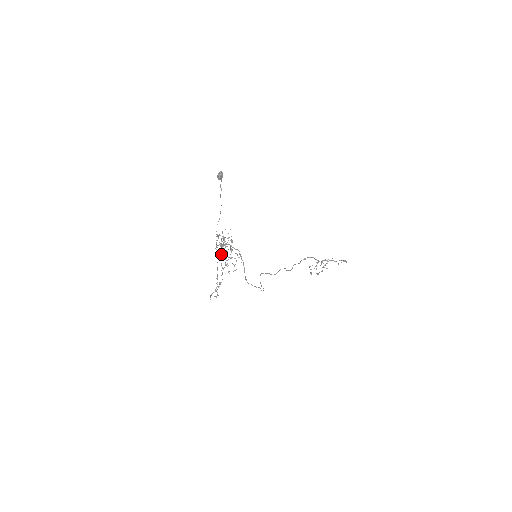
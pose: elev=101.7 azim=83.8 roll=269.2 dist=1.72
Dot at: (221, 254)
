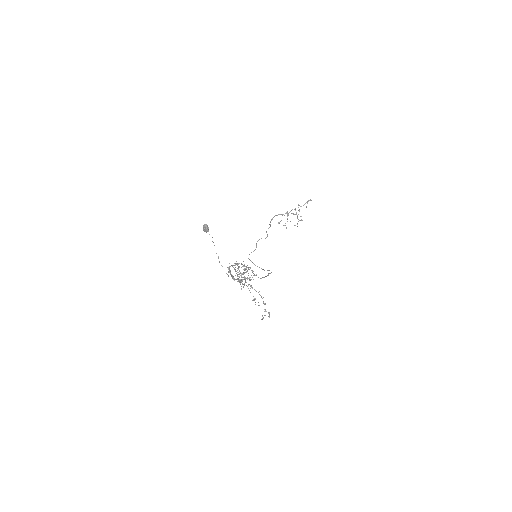
Dot at: (242, 281)
